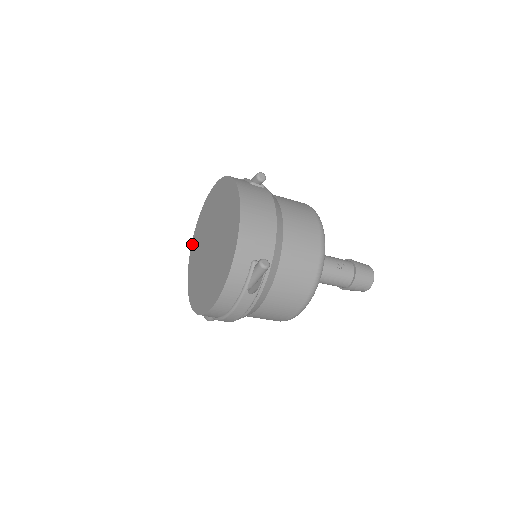
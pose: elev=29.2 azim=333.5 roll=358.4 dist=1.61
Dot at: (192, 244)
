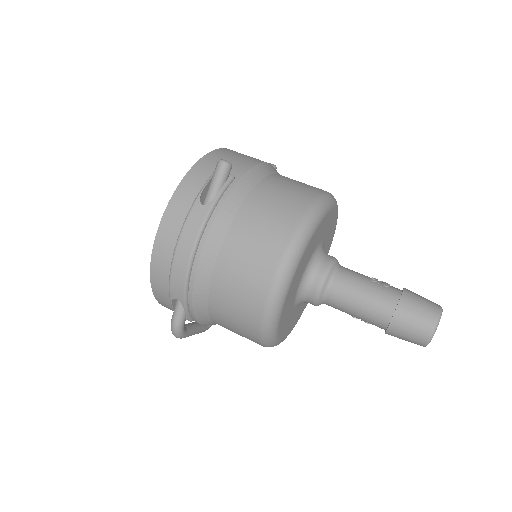
Dot at: occluded
